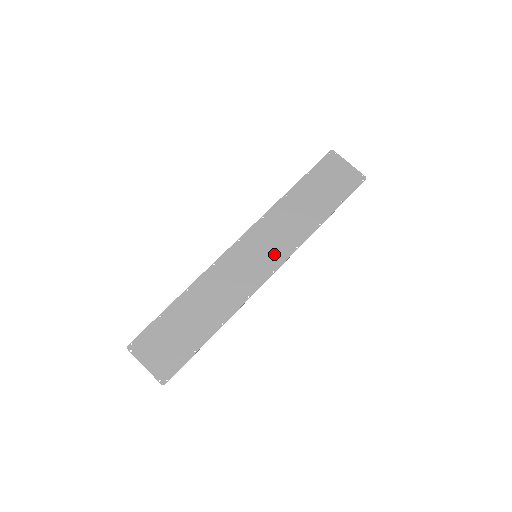
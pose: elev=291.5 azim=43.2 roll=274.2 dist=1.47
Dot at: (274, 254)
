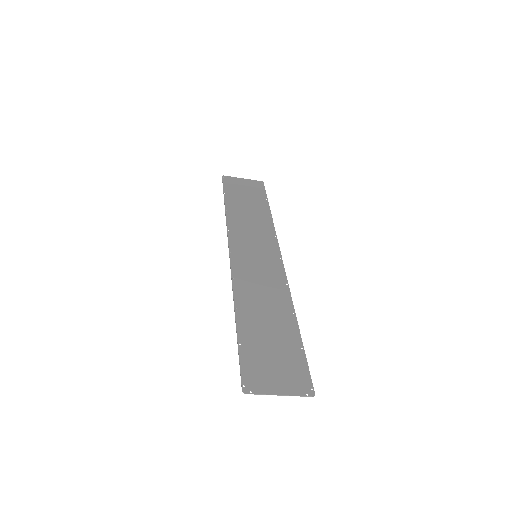
Dot at: (266, 248)
